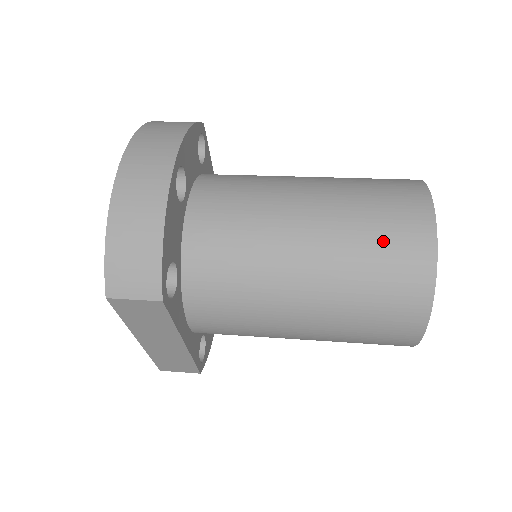
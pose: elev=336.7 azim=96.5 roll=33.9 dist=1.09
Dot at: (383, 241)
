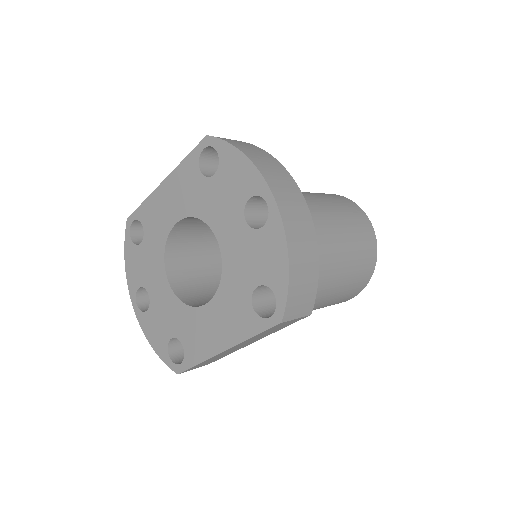
Dot at: (361, 245)
